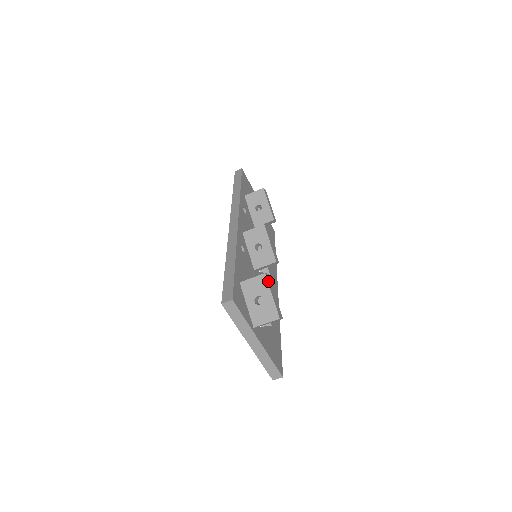
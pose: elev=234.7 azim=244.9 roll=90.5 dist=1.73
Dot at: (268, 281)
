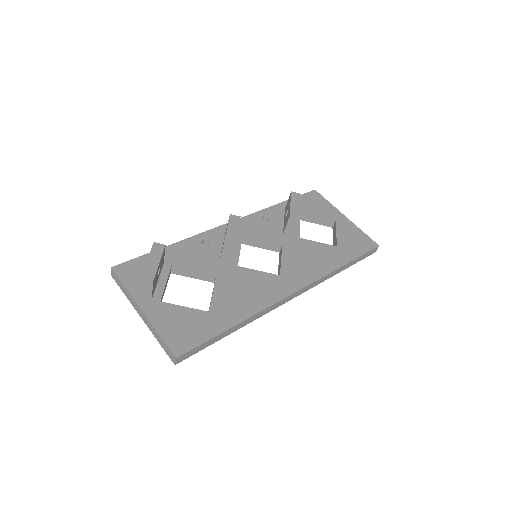
Dot at: (154, 249)
